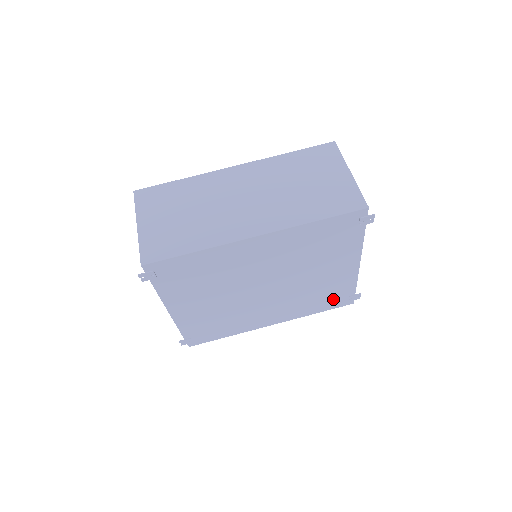
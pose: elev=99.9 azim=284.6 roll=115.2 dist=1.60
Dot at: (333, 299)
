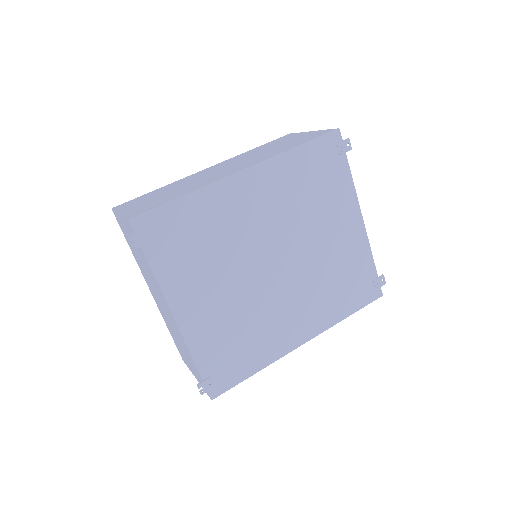
Dot at: (357, 287)
